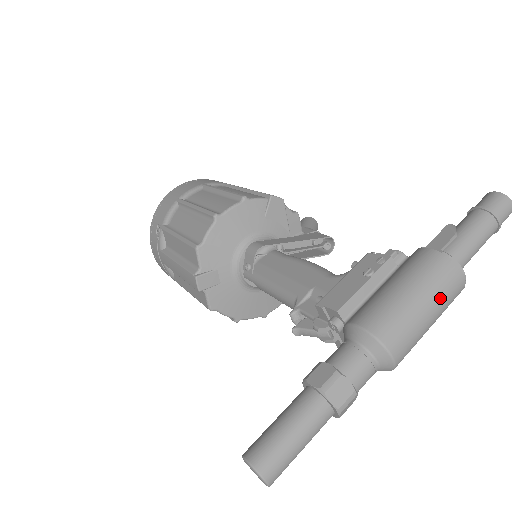
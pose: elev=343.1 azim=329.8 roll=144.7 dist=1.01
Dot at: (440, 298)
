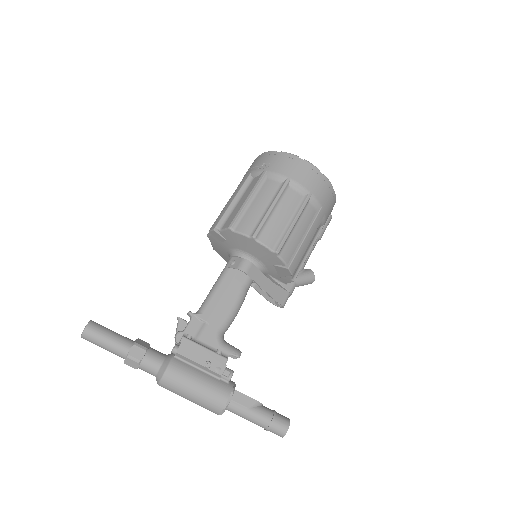
Dot at: (199, 405)
